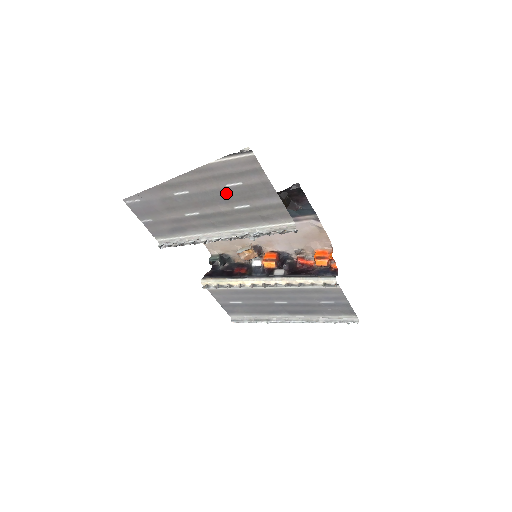
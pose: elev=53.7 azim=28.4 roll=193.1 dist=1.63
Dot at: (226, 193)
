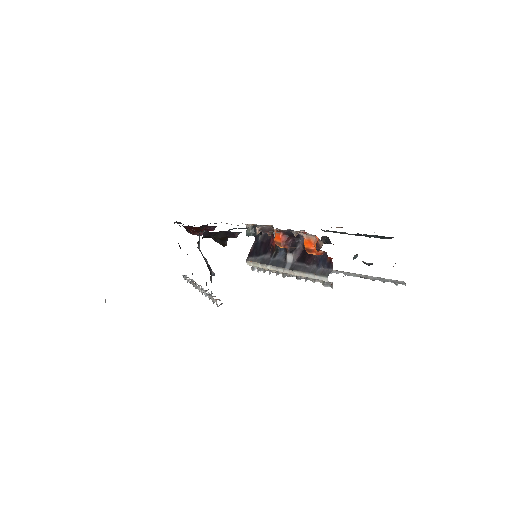
Dot at: occluded
